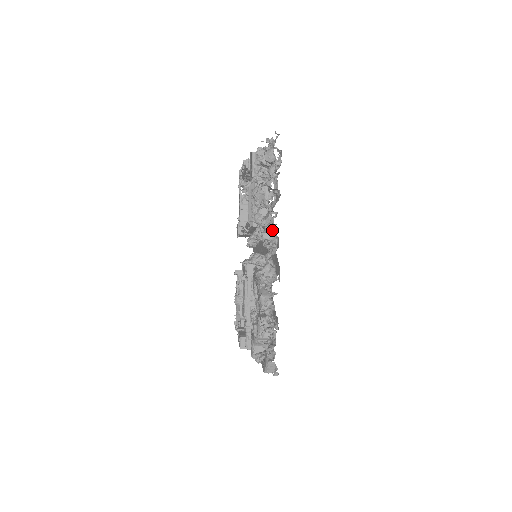
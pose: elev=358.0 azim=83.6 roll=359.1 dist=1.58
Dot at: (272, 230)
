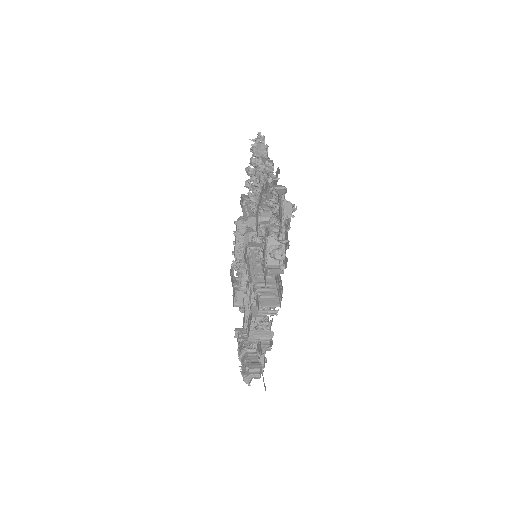
Dot at: occluded
